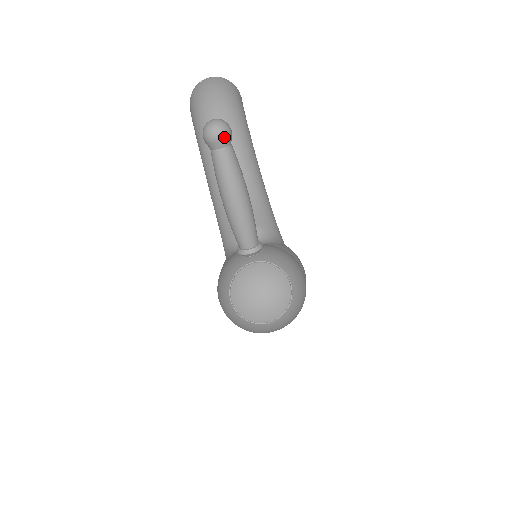
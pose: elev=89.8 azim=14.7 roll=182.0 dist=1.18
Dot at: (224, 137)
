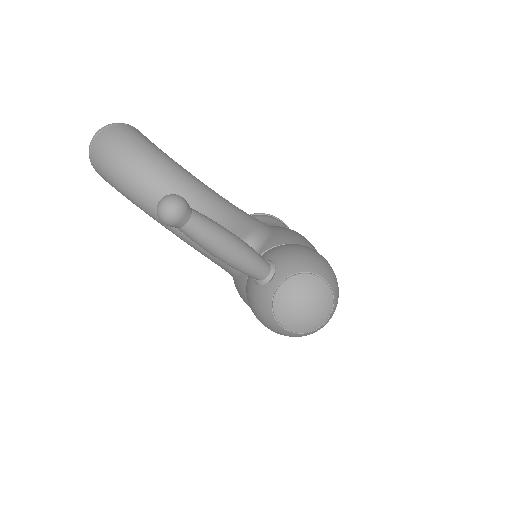
Dot at: (184, 211)
